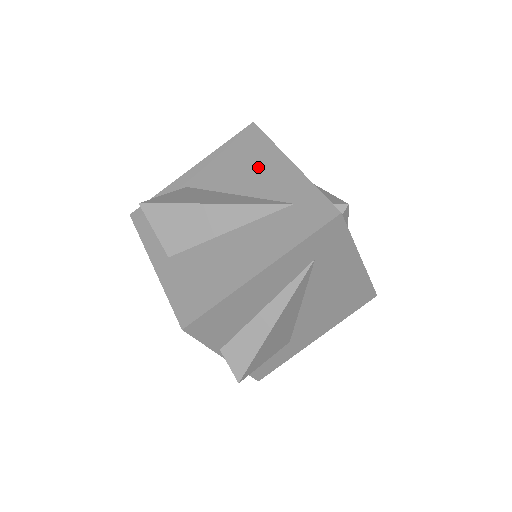
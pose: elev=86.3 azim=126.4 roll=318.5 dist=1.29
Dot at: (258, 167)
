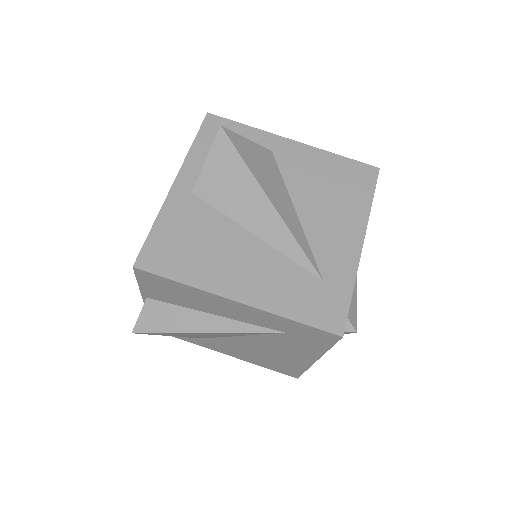
Dot at: (337, 212)
